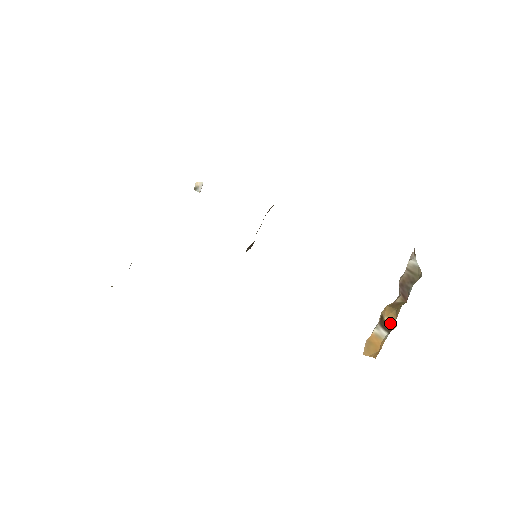
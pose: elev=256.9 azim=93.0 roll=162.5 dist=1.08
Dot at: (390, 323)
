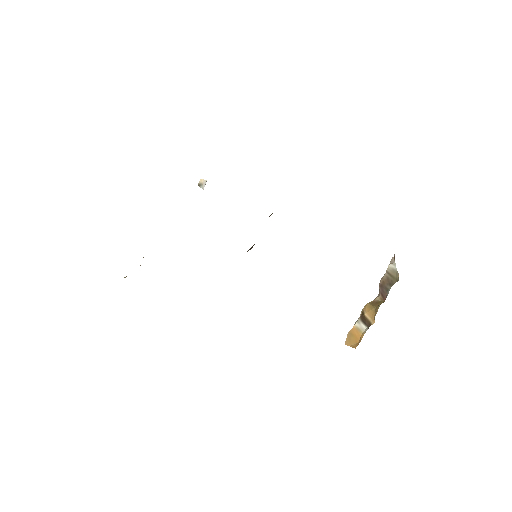
Dot at: (369, 319)
